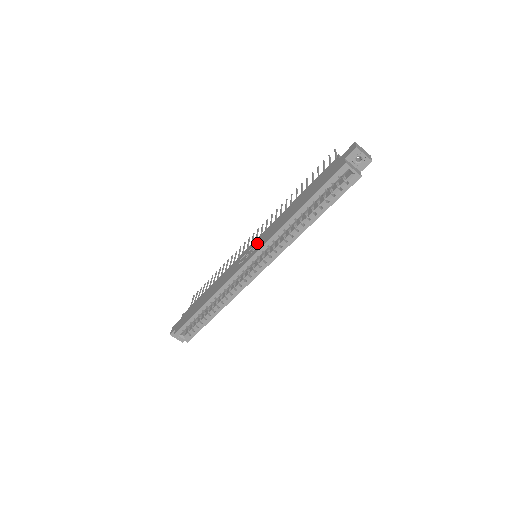
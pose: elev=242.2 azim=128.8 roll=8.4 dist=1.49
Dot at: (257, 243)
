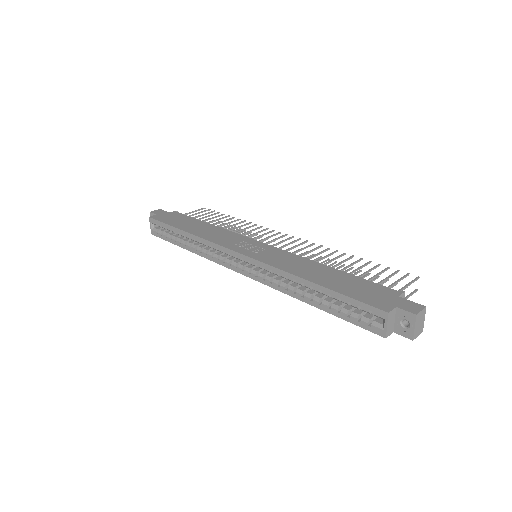
Dot at: (266, 251)
